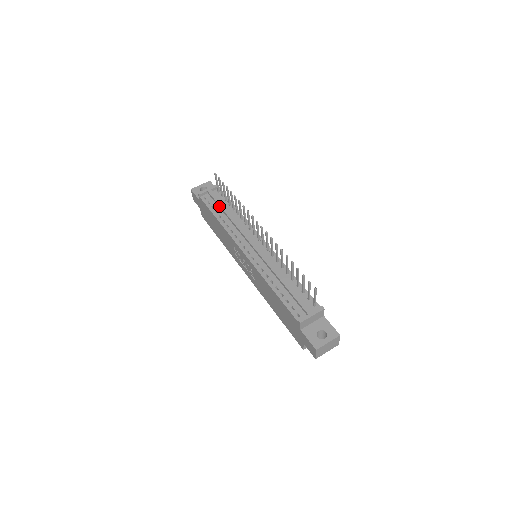
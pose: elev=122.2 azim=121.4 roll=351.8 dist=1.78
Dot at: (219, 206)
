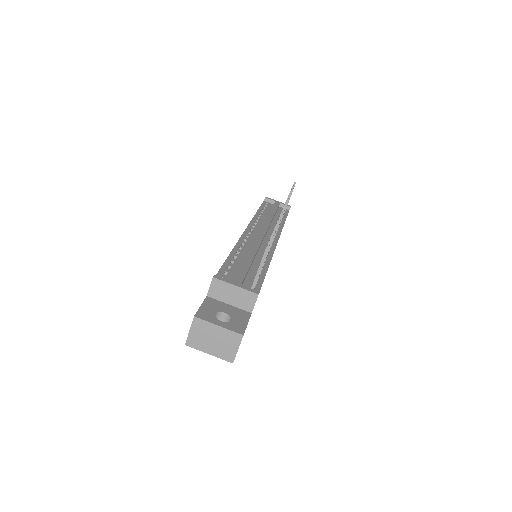
Dot at: (271, 209)
